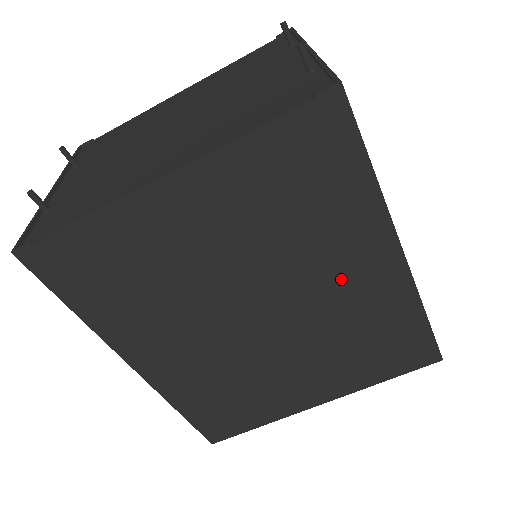
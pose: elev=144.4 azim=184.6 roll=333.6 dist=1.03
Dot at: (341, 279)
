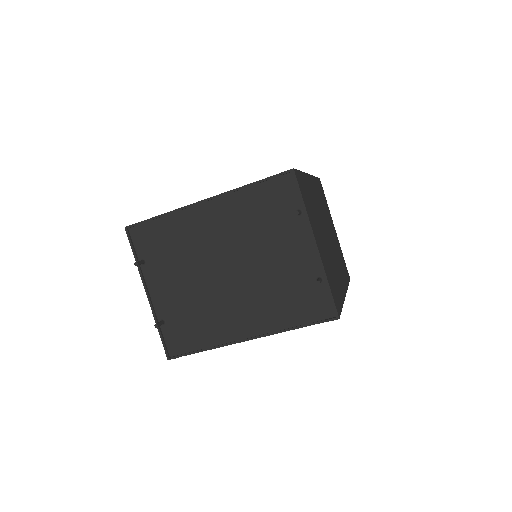
Dot at: occluded
